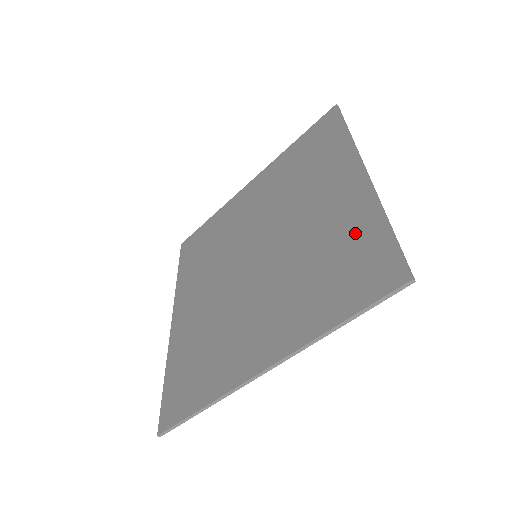
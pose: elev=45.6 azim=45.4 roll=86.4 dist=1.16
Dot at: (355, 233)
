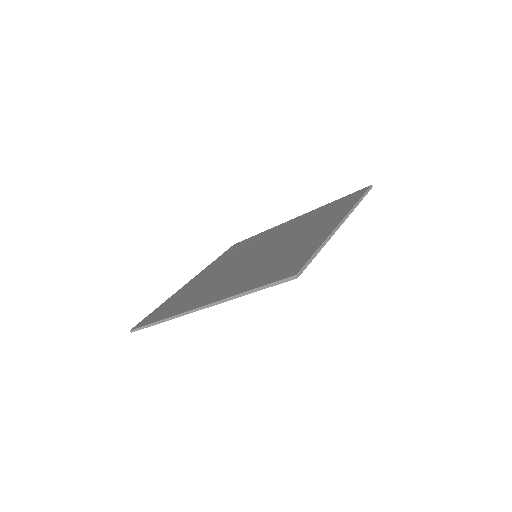
Dot at: (323, 209)
